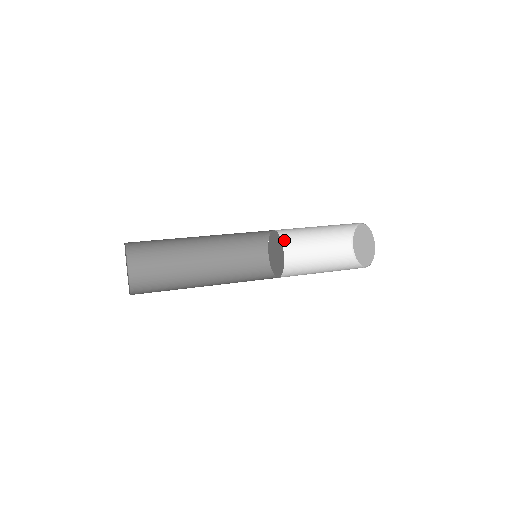
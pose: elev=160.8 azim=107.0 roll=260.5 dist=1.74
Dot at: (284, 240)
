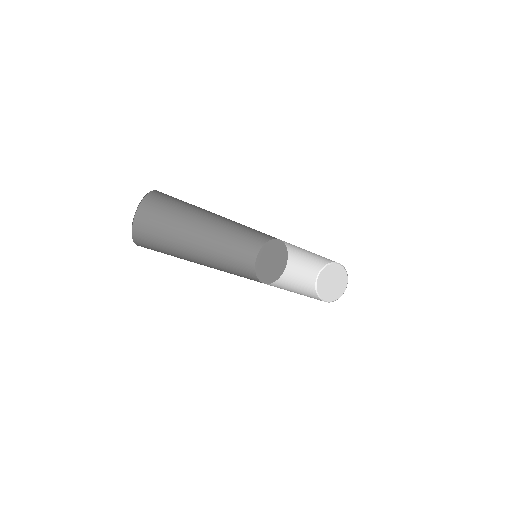
Dot at: occluded
